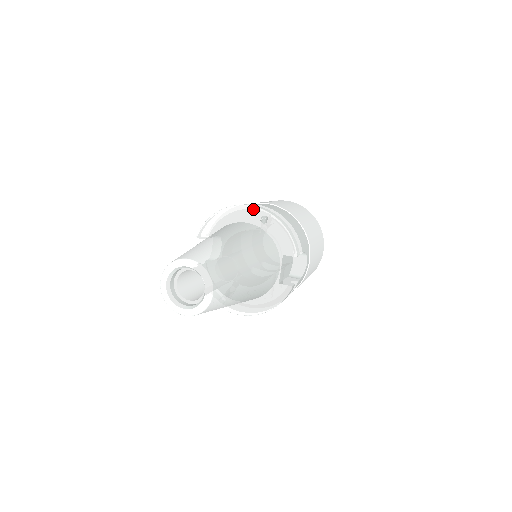
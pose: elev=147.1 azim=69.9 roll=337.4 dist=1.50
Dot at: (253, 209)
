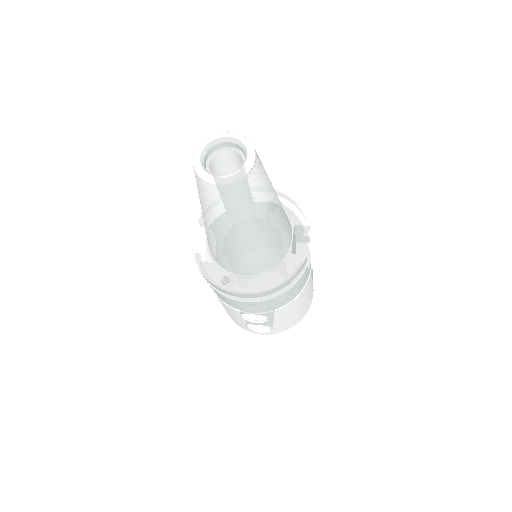
Dot at: occluded
